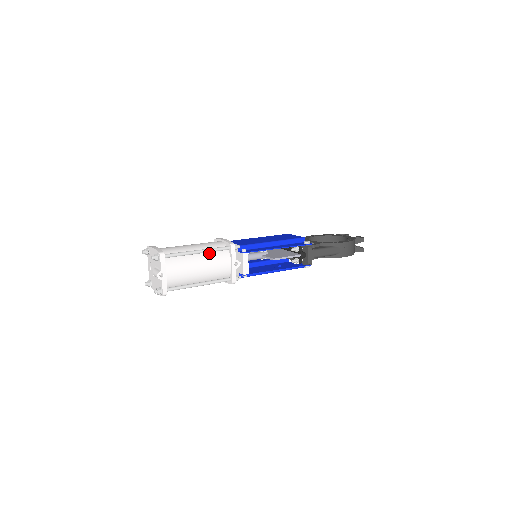
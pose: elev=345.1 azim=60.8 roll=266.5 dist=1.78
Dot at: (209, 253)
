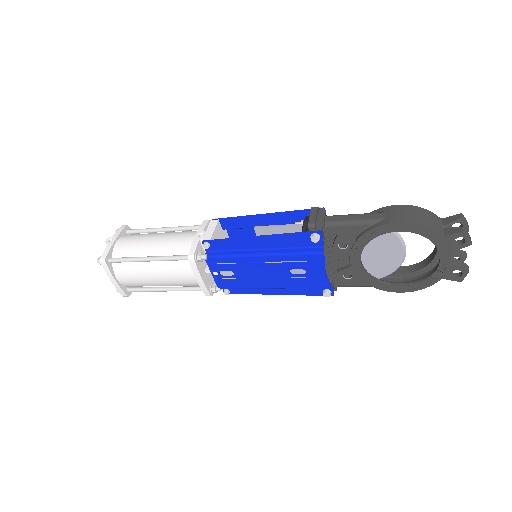
Dot at: occluded
